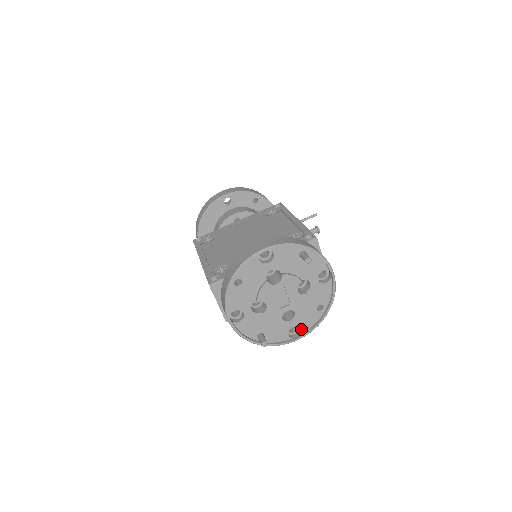
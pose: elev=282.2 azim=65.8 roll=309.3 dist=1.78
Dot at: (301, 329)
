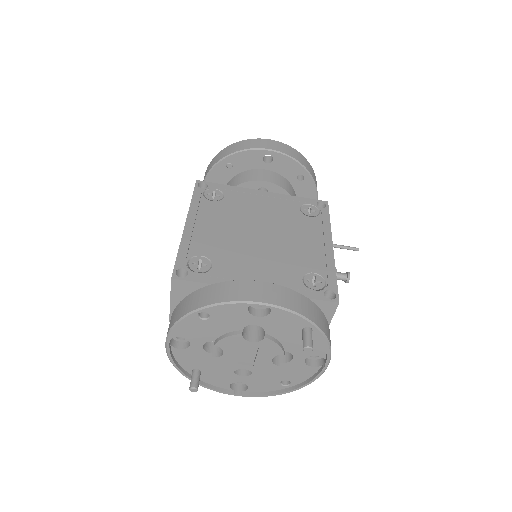
Dot at: (249, 388)
